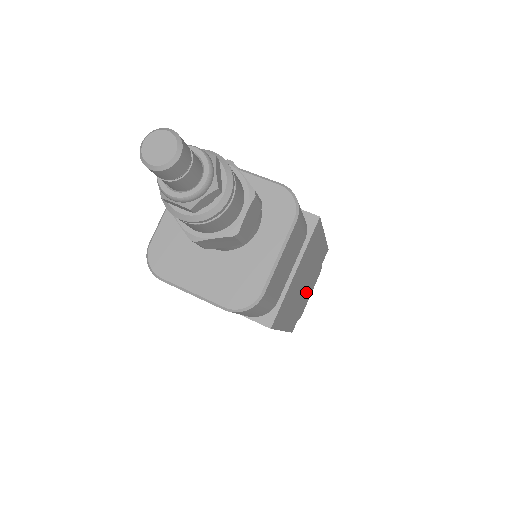
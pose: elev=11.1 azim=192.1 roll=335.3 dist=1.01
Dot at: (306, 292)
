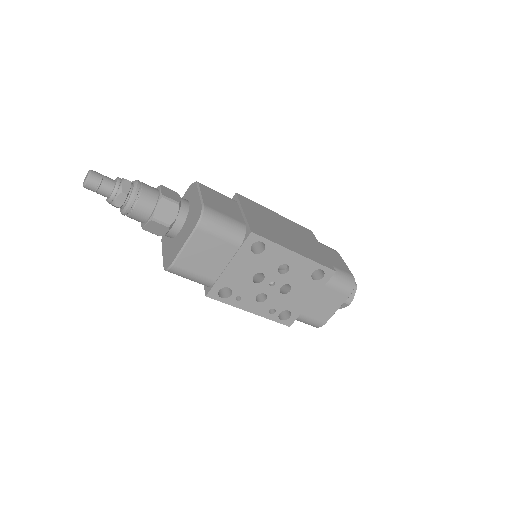
Dot at: (310, 245)
